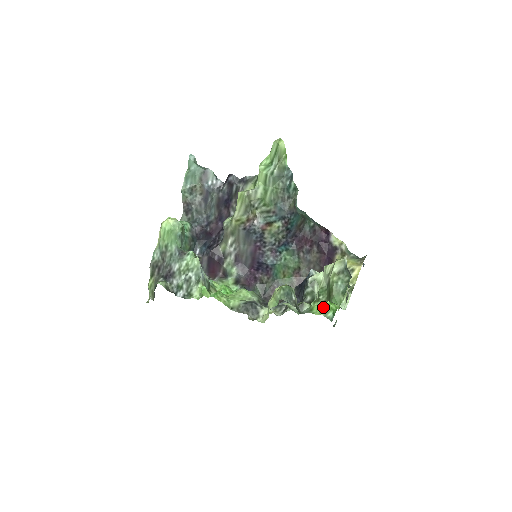
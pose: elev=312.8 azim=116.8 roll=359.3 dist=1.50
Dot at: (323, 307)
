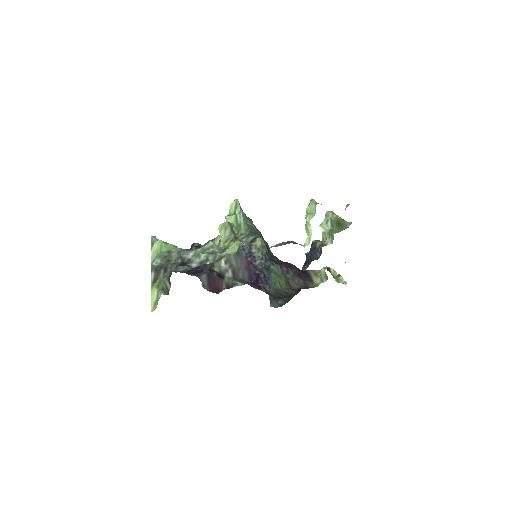
Dot at: (347, 205)
